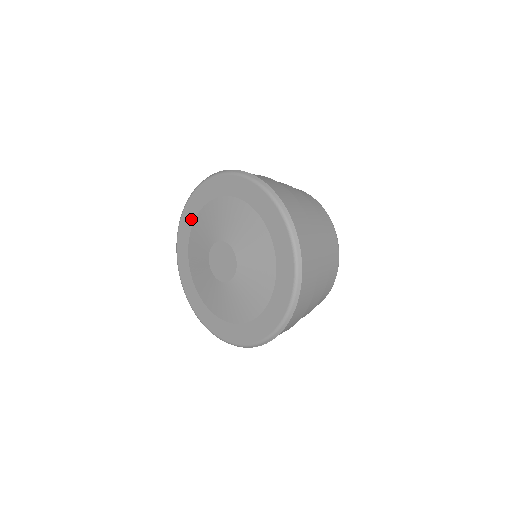
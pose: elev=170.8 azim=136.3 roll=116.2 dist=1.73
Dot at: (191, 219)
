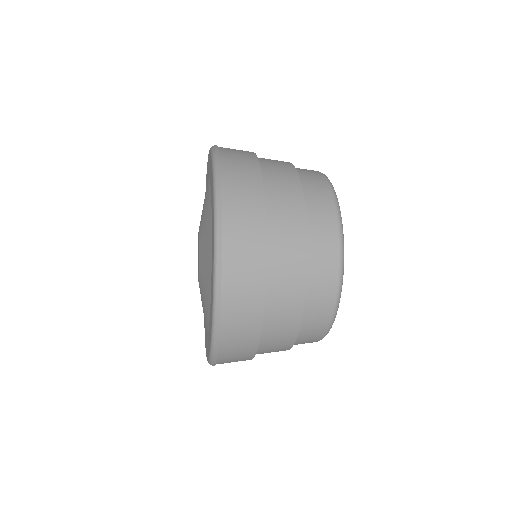
Dot at: occluded
